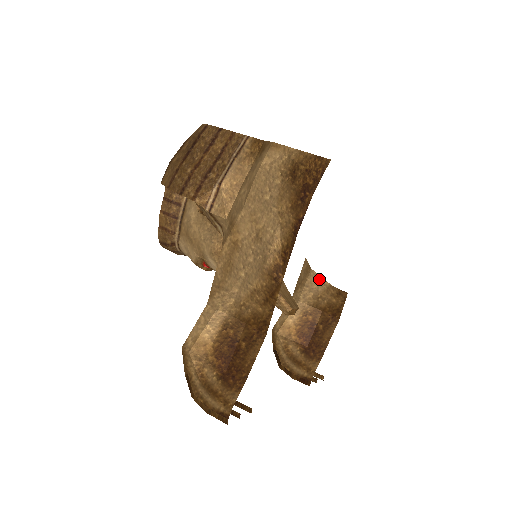
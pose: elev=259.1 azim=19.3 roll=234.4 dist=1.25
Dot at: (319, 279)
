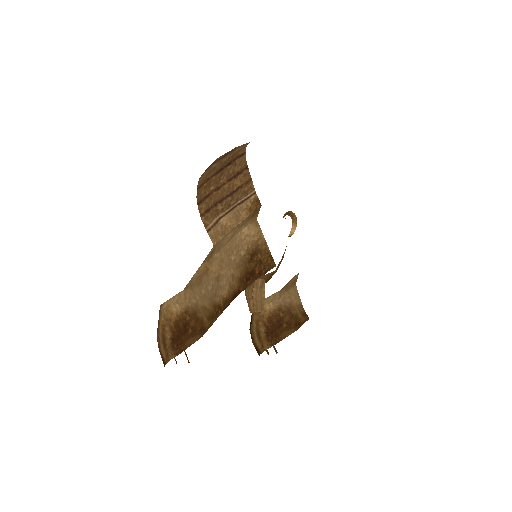
Dot at: (297, 295)
